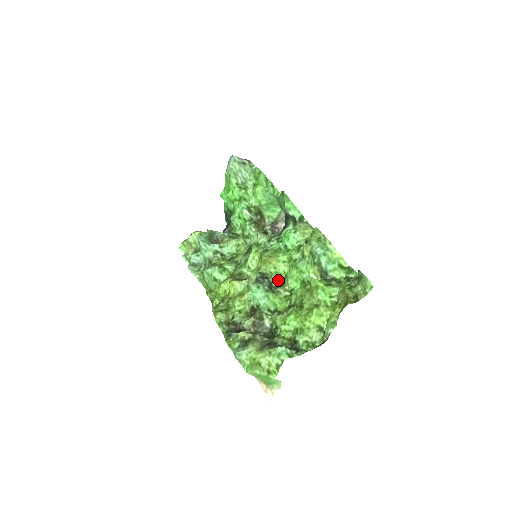
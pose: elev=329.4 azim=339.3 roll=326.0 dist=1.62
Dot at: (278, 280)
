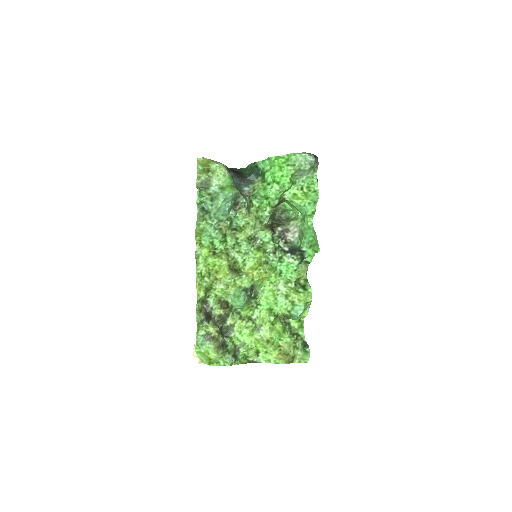
Dot at: (257, 291)
